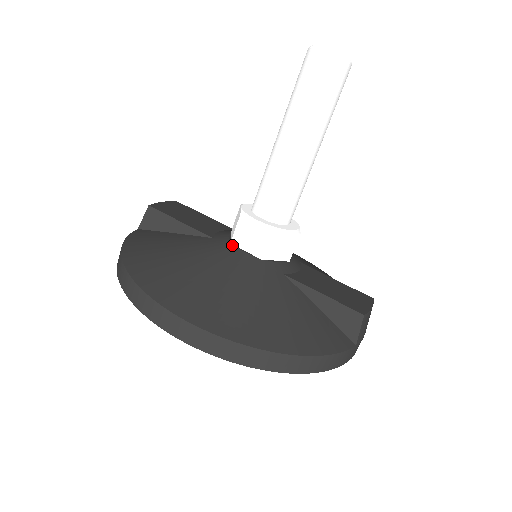
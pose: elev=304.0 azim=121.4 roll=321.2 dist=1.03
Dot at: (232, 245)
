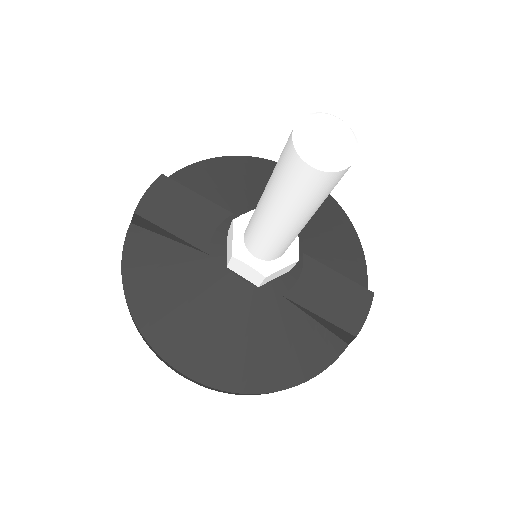
Dot at: (228, 270)
